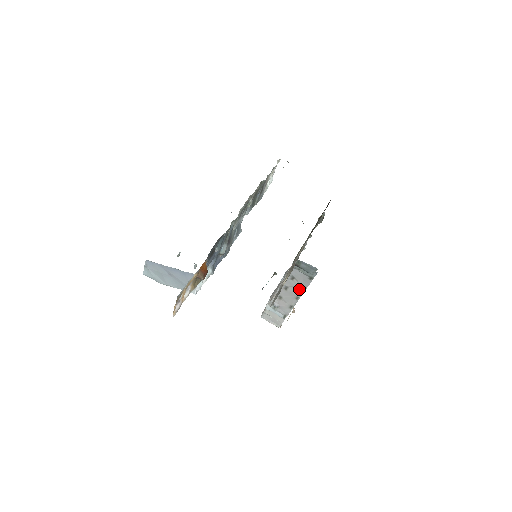
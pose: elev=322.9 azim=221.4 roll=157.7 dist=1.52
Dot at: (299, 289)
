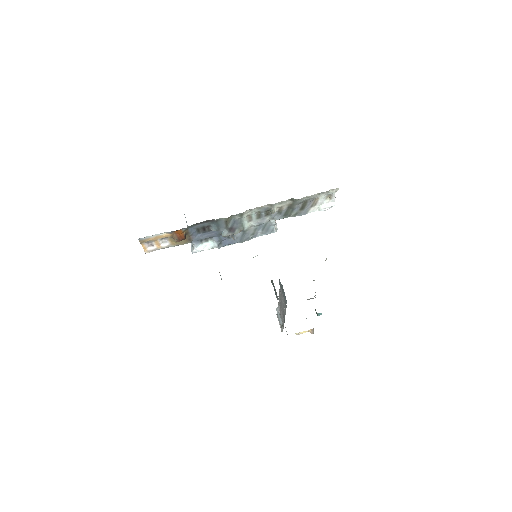
Dot at: (284, 308)
